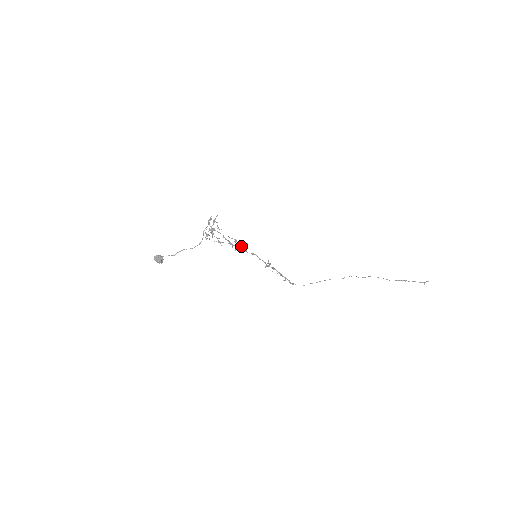
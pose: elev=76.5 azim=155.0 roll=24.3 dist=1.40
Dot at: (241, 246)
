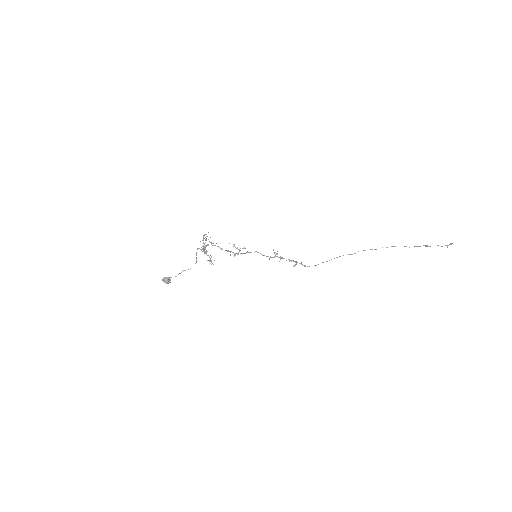
Dot at: (240, 250)
